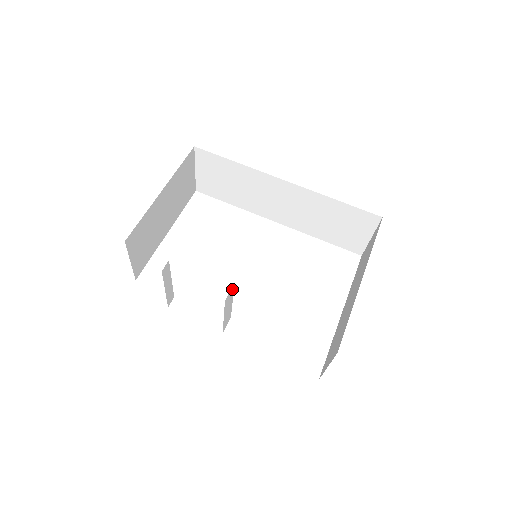
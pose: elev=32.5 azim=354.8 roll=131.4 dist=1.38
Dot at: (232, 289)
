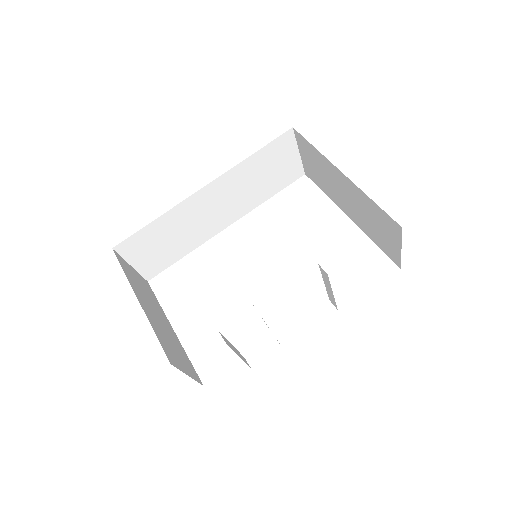
Dot at: occluded
